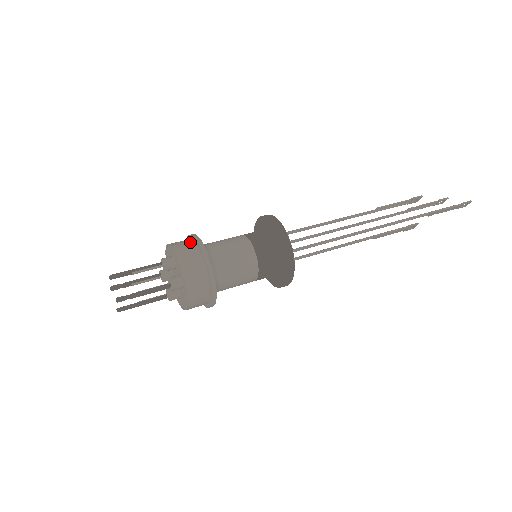
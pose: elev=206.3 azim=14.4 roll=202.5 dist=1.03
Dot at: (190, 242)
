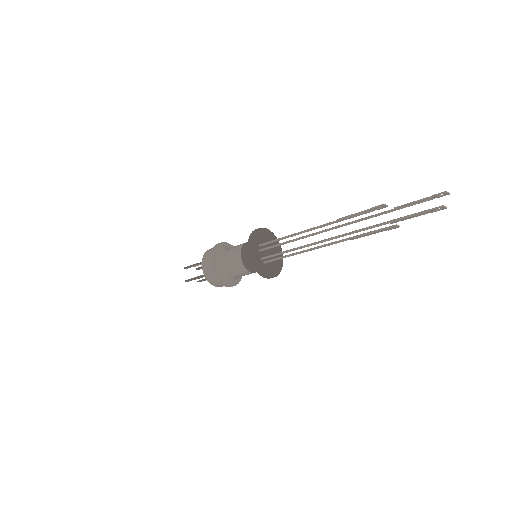
Dot at: occluded
